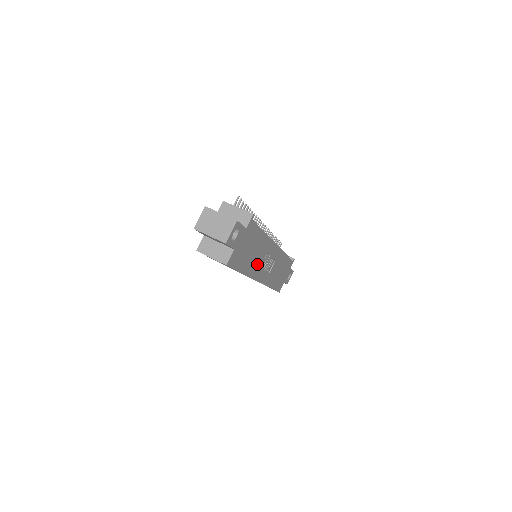
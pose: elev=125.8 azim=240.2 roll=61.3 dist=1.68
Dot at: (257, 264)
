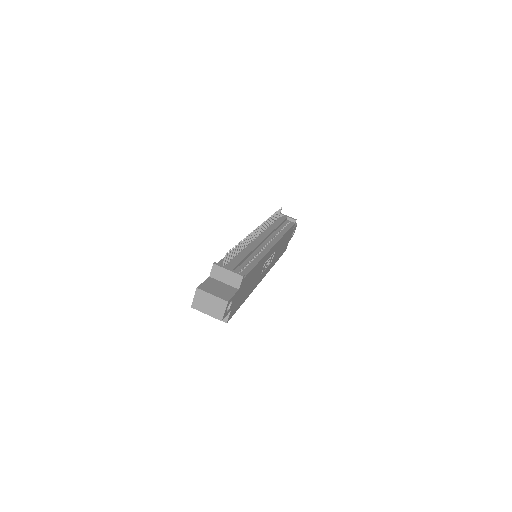
Dot at: (257, 279)
